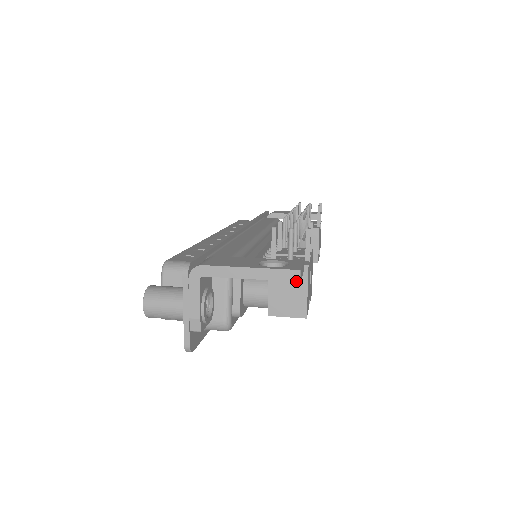
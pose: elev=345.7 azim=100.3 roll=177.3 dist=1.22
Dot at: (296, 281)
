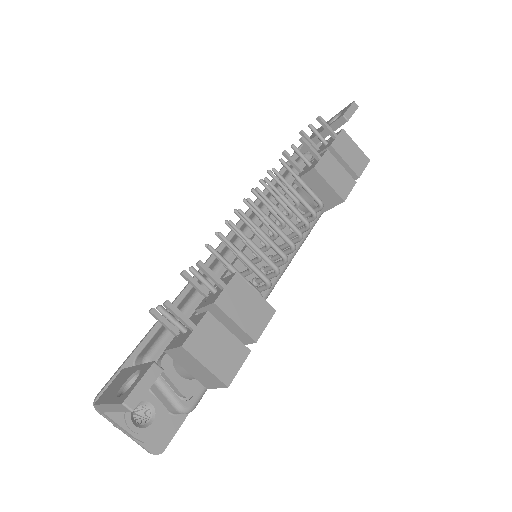
Dot at: occluded
